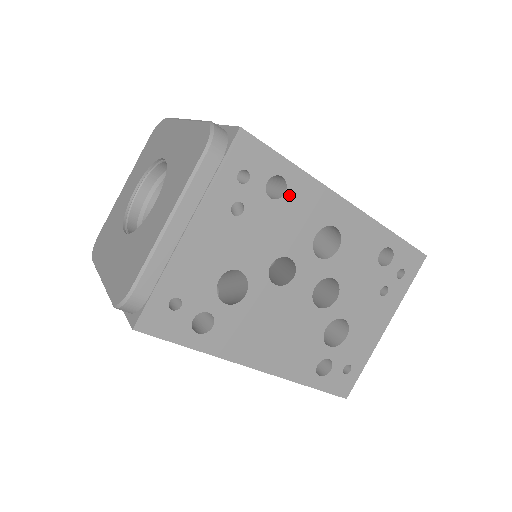
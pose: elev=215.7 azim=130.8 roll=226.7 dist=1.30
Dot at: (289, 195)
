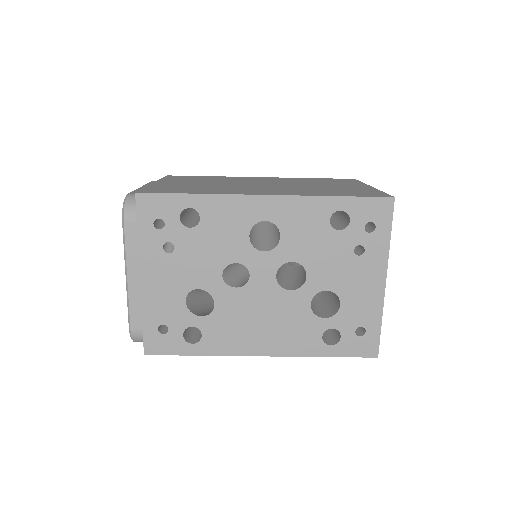
Dot at: (205, 218)
